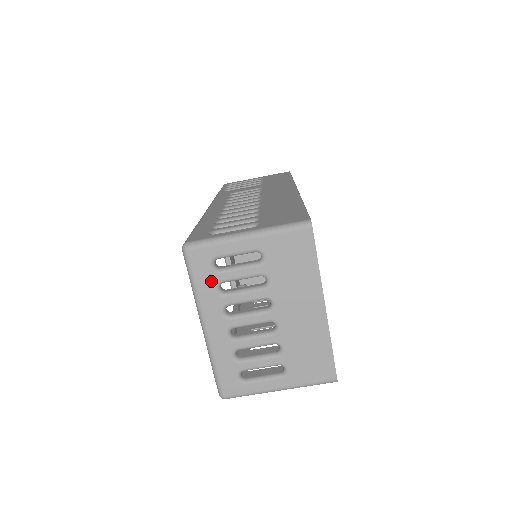
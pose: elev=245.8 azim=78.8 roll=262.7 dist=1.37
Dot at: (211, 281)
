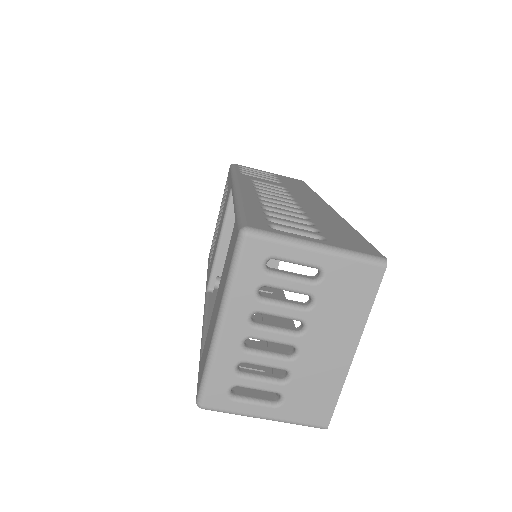
Dot at: (254, 280)
